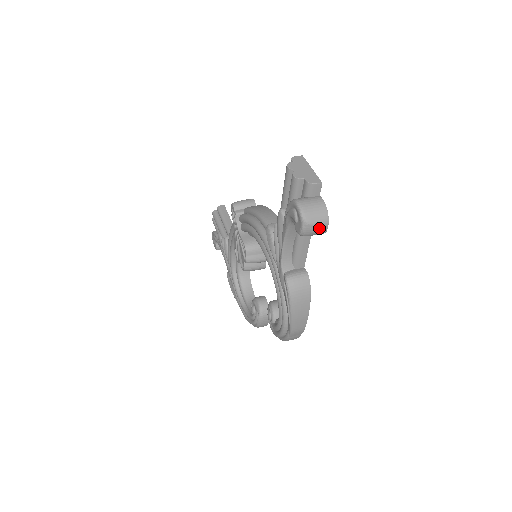
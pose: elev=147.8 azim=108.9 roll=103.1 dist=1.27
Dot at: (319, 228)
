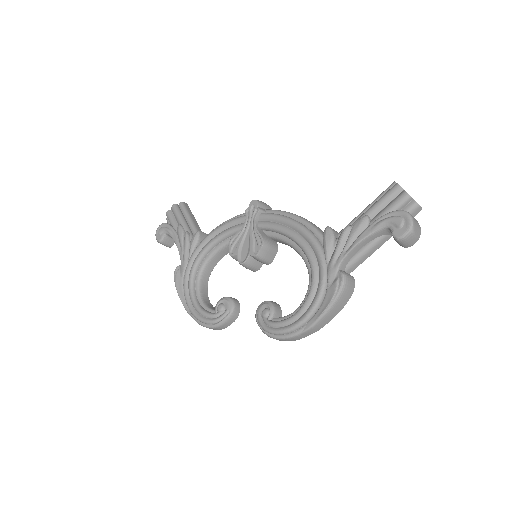
Dot at: (413, 240)
